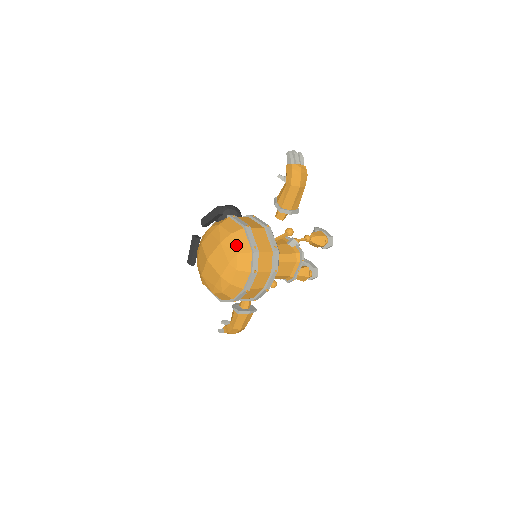
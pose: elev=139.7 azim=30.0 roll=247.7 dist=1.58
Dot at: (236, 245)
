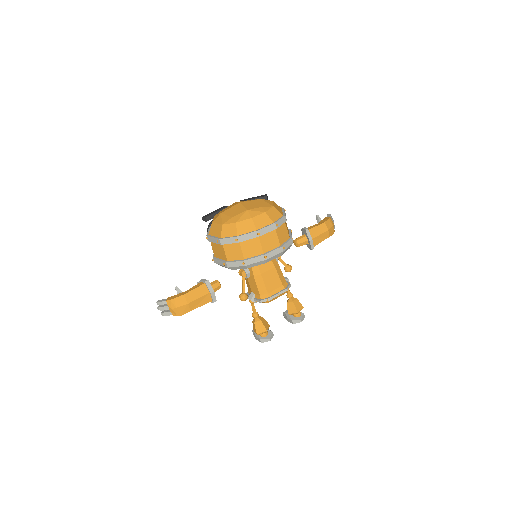
Dot at: (274, 205)
